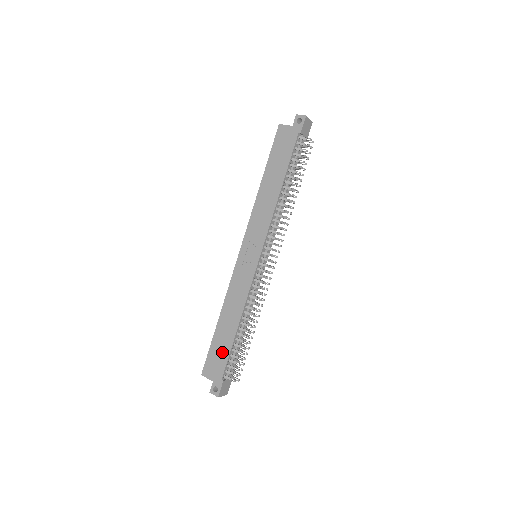
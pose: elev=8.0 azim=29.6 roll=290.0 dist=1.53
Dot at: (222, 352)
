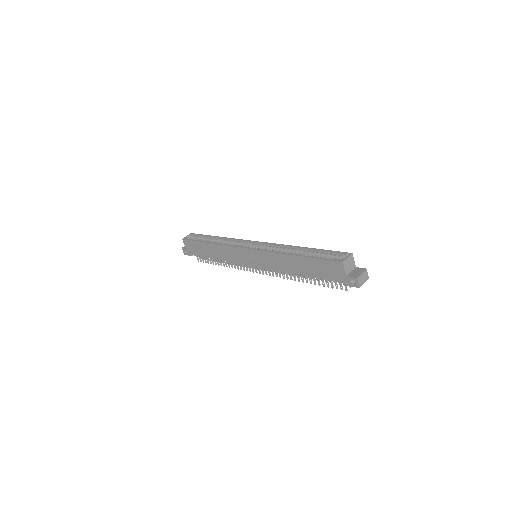
Dot at: (200, 251)
